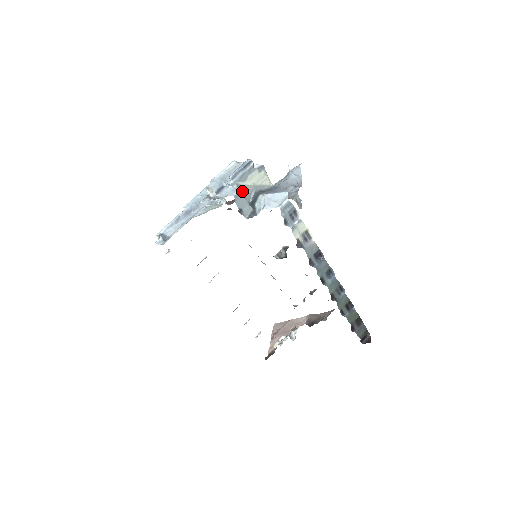
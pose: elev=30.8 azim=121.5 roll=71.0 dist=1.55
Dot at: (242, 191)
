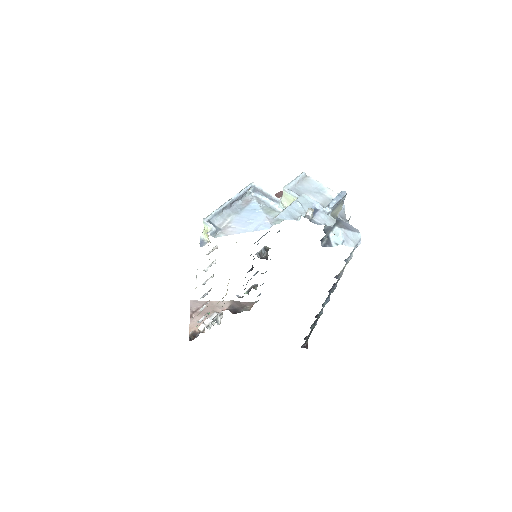
Dot at: occluded
